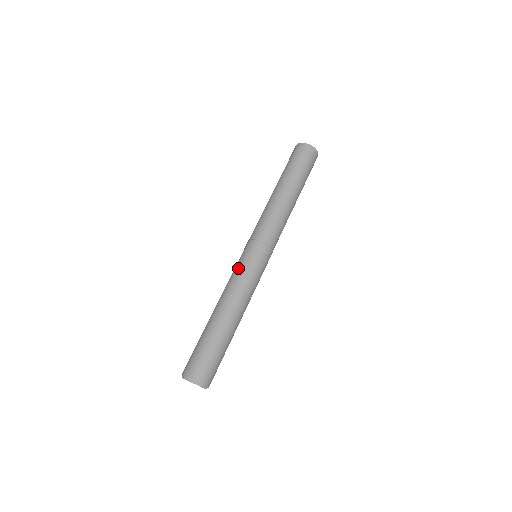
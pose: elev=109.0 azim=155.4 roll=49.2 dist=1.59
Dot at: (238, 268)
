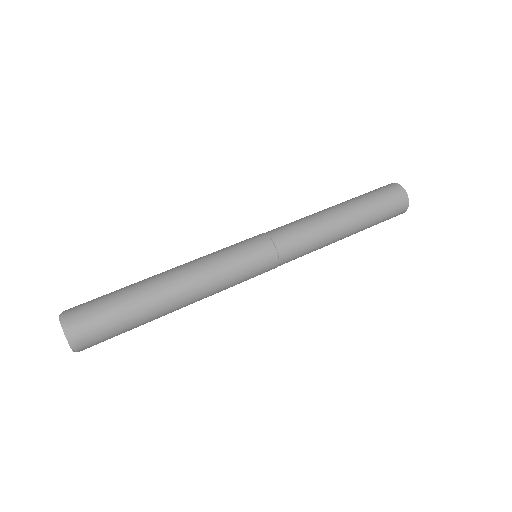
Dot at: (224, 249)
